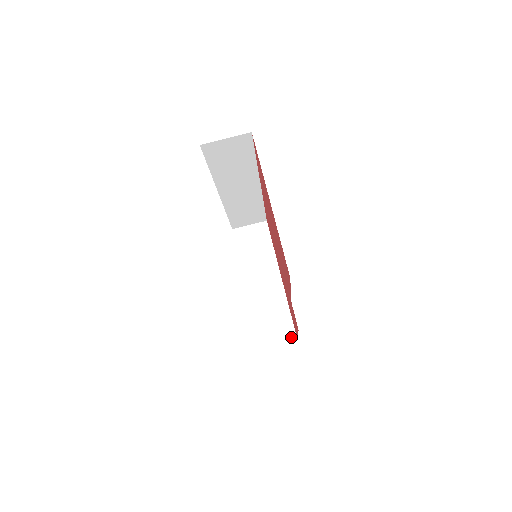
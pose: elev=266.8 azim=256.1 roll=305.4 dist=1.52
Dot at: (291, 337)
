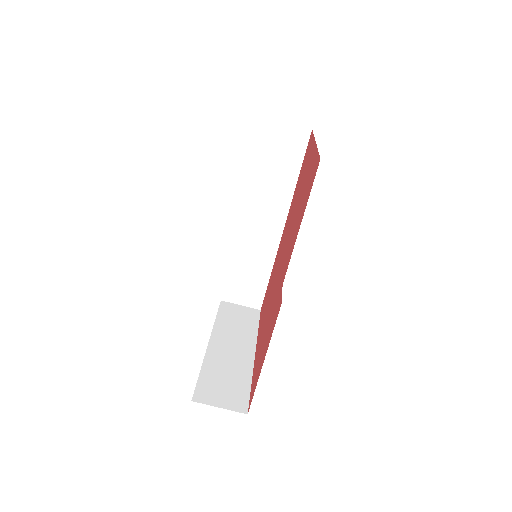
Dot at: (241, 405)
